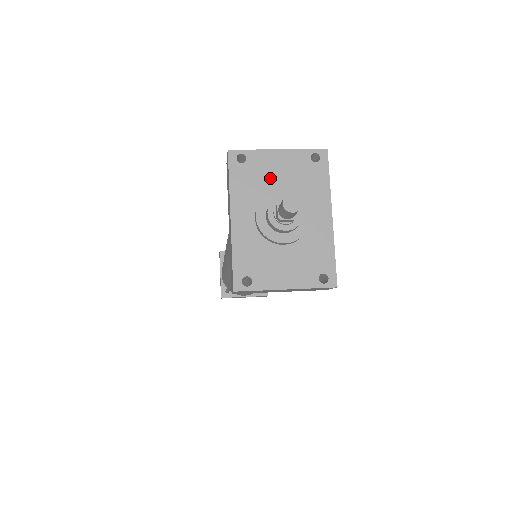
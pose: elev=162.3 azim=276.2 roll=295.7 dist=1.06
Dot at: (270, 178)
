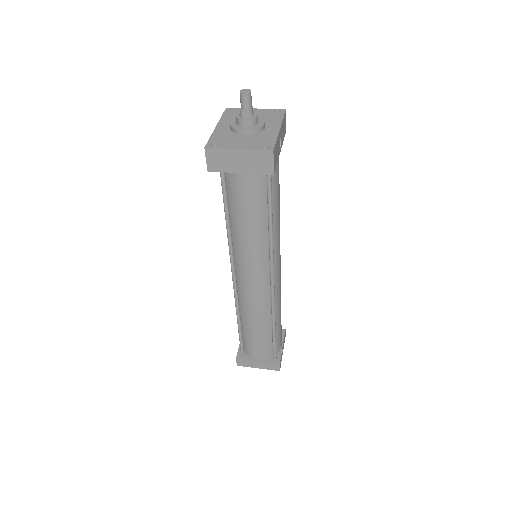
Dot at: occluded
